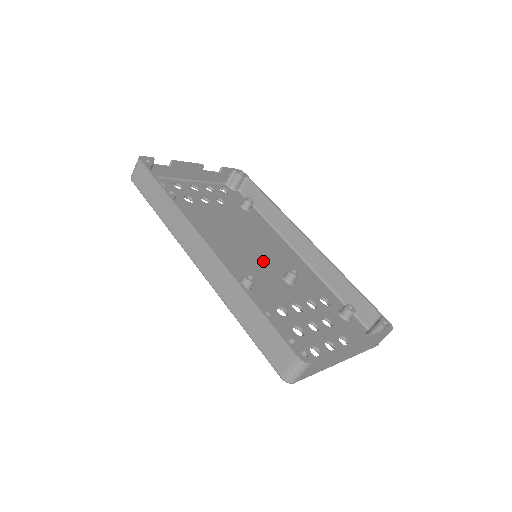
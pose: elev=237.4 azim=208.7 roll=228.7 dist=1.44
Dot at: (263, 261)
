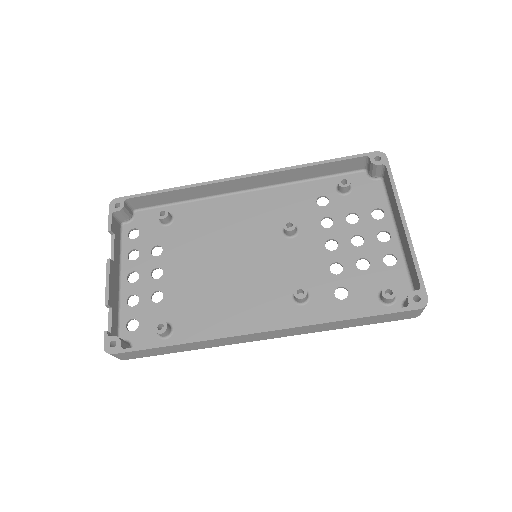
Dot at: (261, 249)
